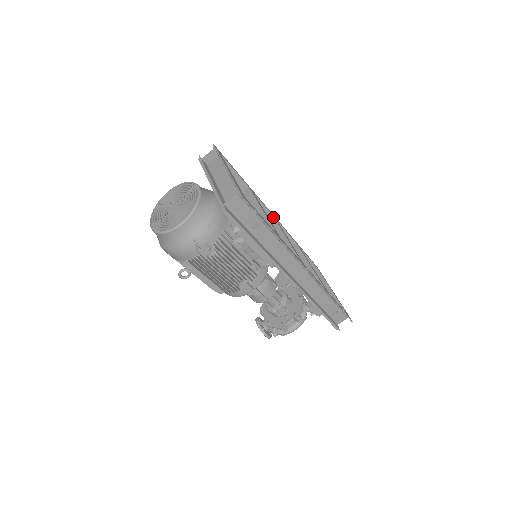
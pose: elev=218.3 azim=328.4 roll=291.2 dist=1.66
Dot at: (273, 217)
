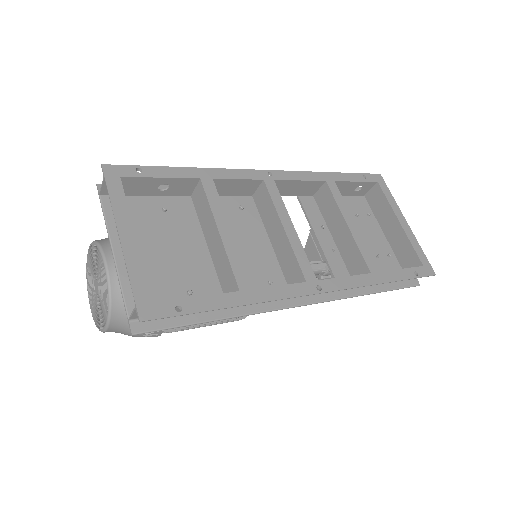
Dot at: (264, 184)
